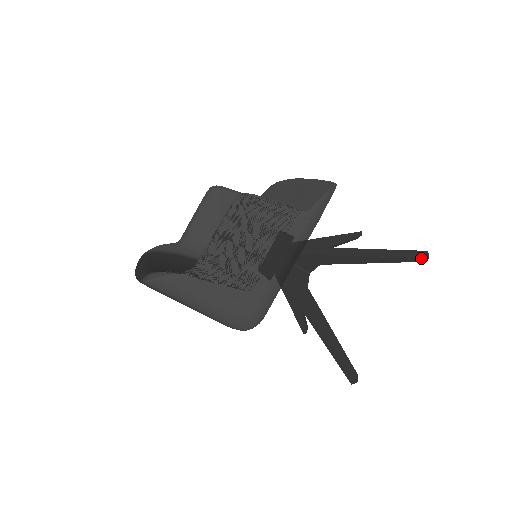
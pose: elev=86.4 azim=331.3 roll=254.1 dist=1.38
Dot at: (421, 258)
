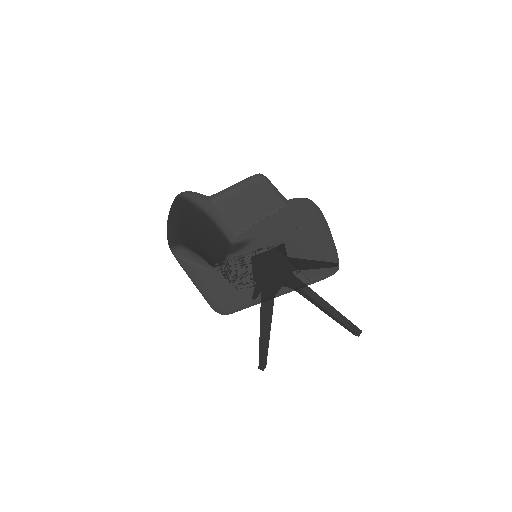
Dot at: (355, 333)
